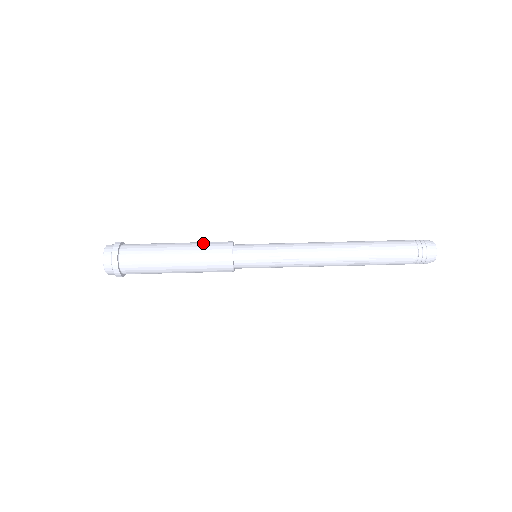
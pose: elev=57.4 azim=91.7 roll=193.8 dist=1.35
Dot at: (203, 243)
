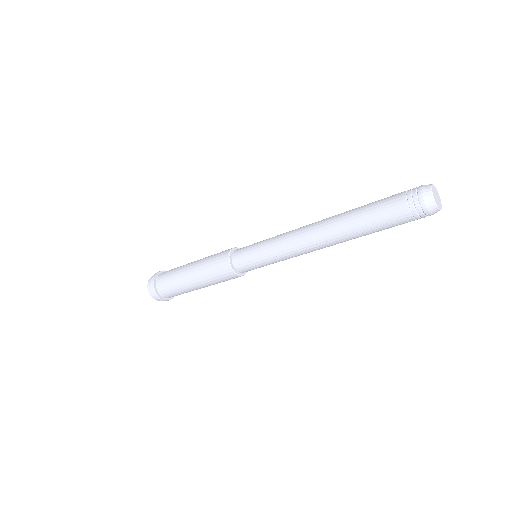
Dot at: (210, 256)
